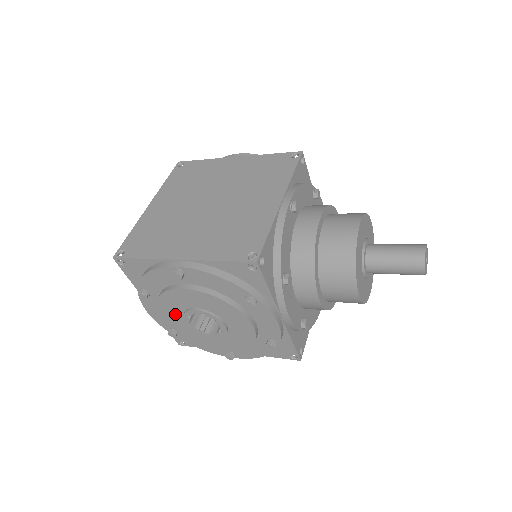
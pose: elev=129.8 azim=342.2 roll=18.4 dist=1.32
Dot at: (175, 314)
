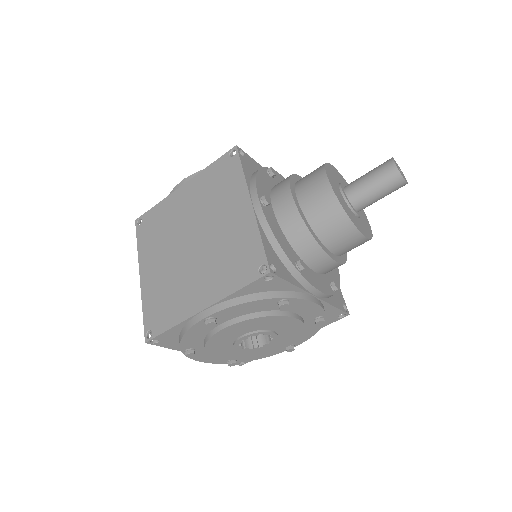
Dot at: (226, 350)
